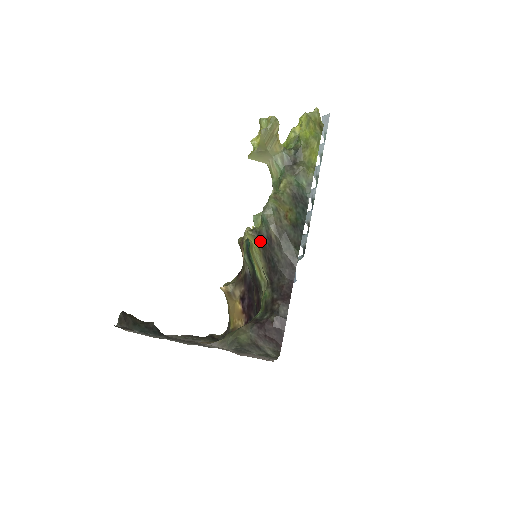
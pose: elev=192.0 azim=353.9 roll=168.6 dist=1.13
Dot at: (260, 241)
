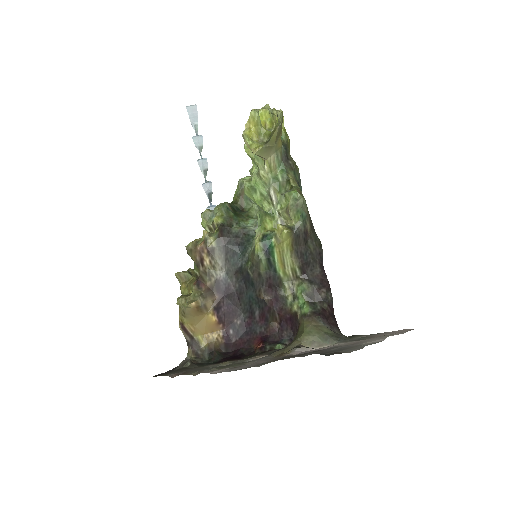
Dot at: (296, 237)
